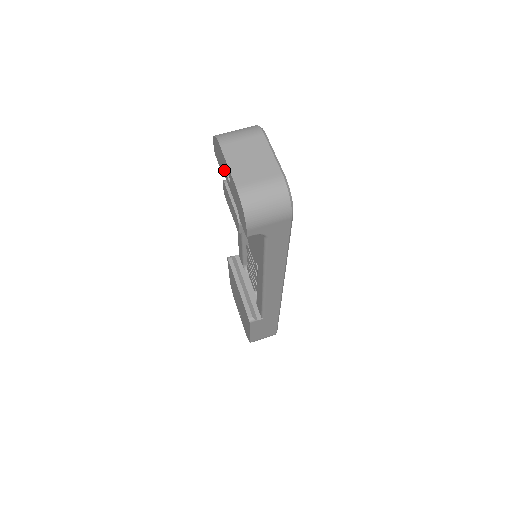
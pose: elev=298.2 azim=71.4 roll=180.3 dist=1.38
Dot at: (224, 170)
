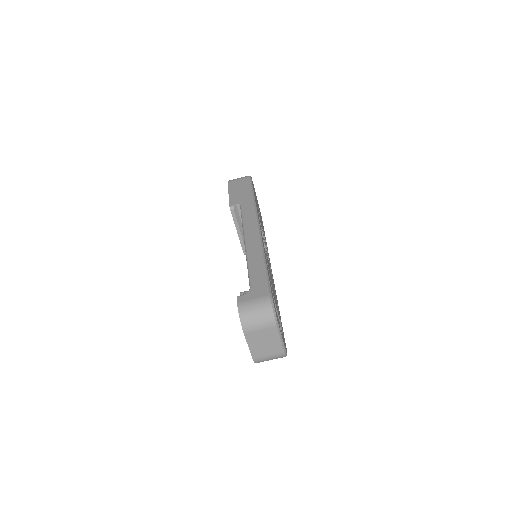
Dot at: occluded
